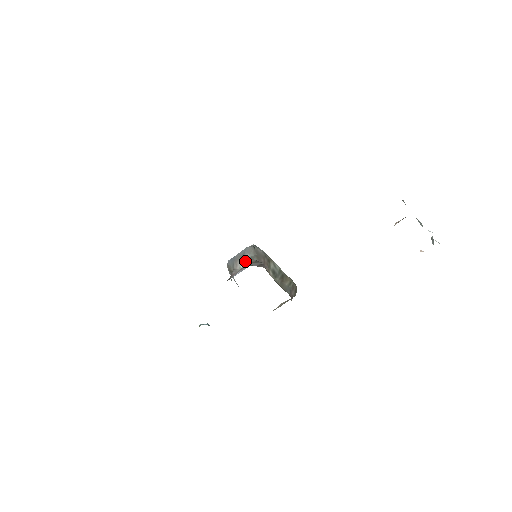
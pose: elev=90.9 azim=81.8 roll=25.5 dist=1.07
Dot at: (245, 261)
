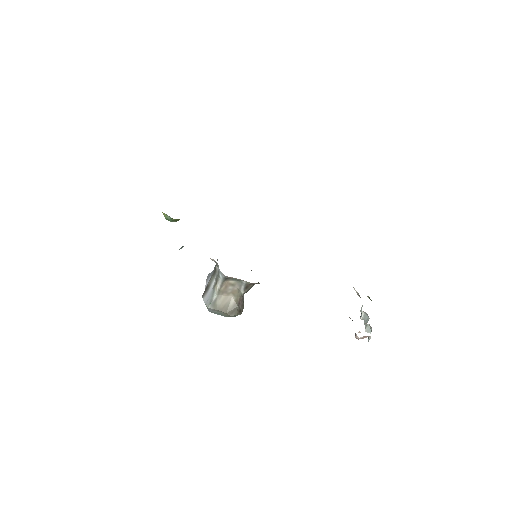
Dot at: occluded
